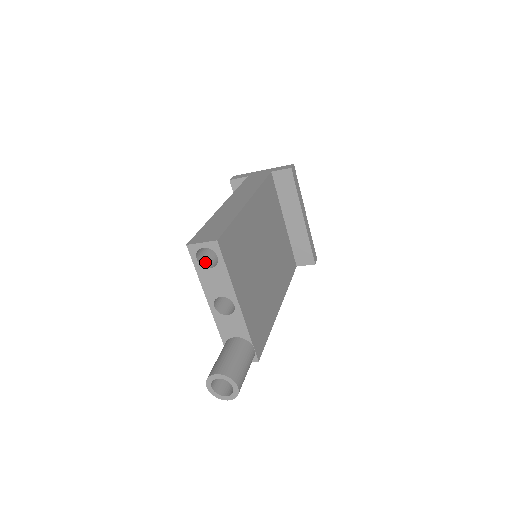
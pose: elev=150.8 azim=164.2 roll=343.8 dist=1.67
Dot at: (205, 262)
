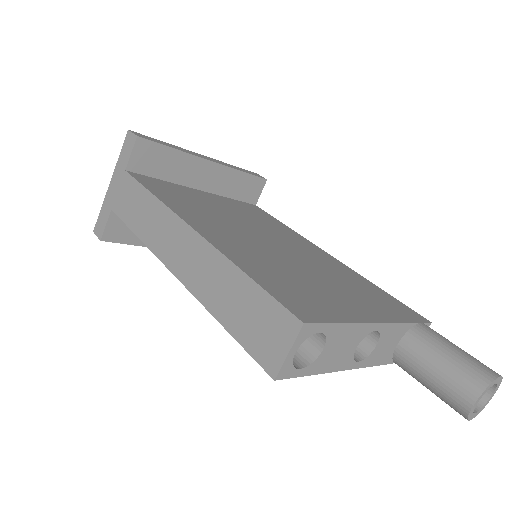
Dot at: (303, 354)
